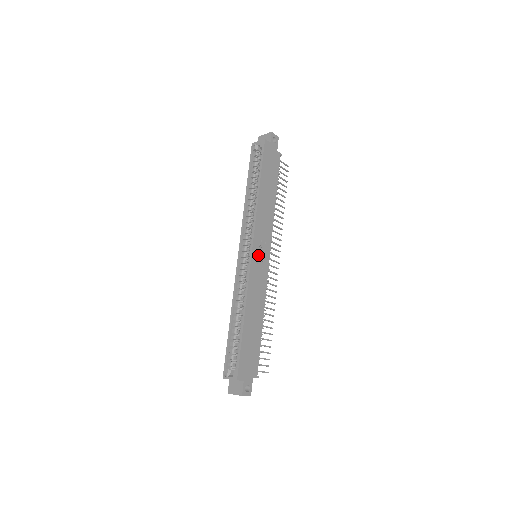
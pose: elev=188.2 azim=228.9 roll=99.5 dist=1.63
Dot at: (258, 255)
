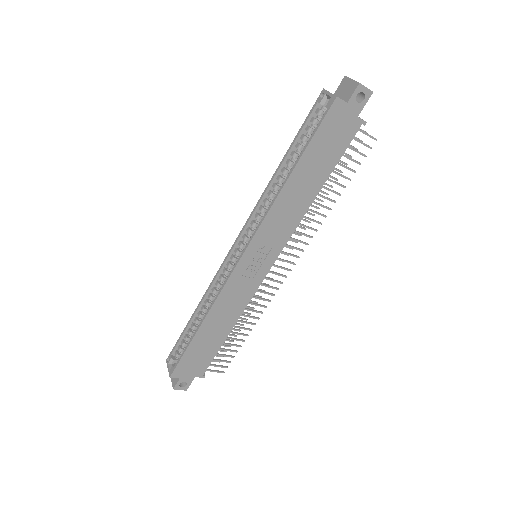
Dot at: (251, 262)
